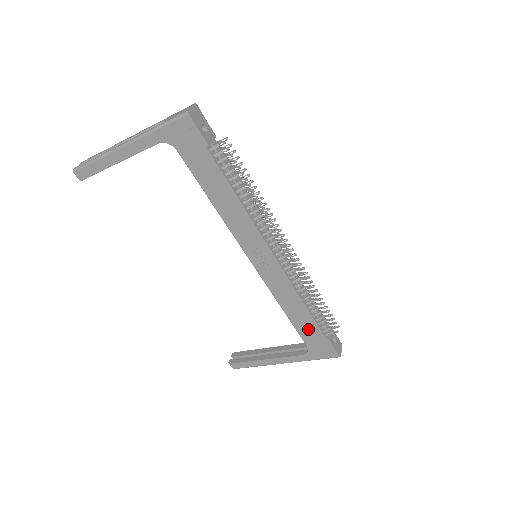
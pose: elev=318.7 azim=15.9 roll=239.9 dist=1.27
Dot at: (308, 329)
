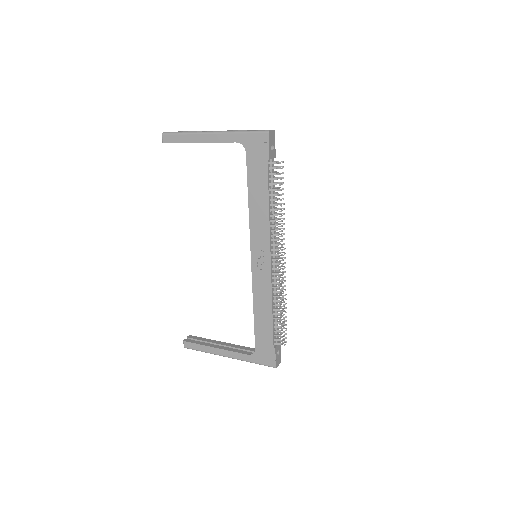
Dot at: (264, 332)
